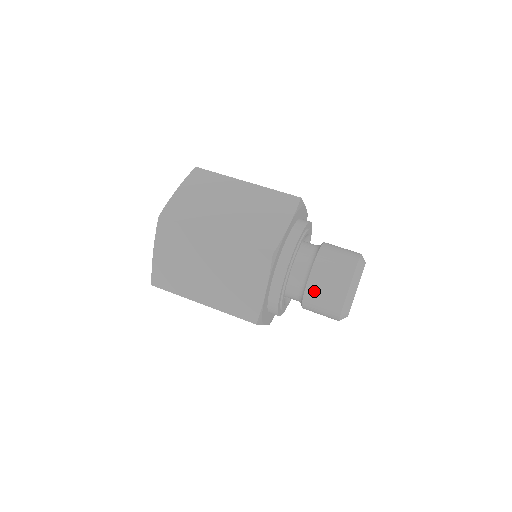
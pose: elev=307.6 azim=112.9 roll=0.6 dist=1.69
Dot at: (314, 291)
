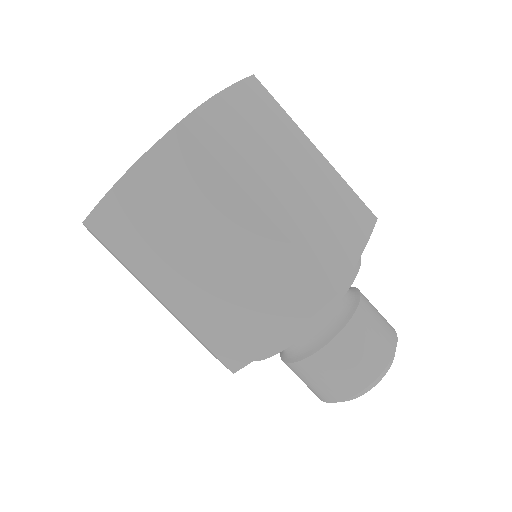
Dot at: (331, 358)
